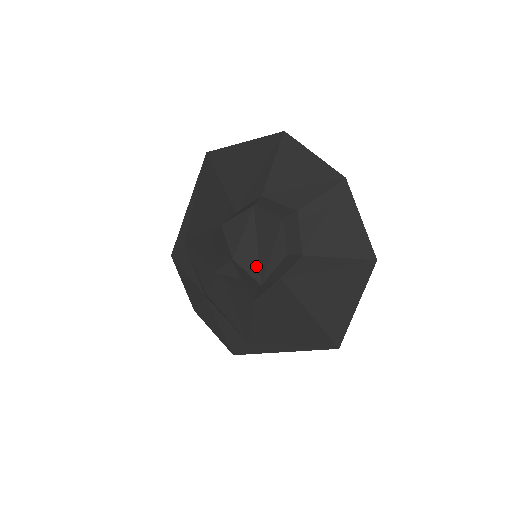
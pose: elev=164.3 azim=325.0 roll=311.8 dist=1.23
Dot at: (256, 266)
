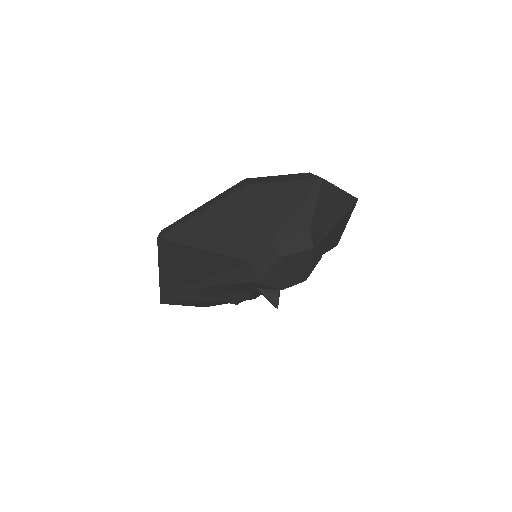
Dot at: (298, 278)
